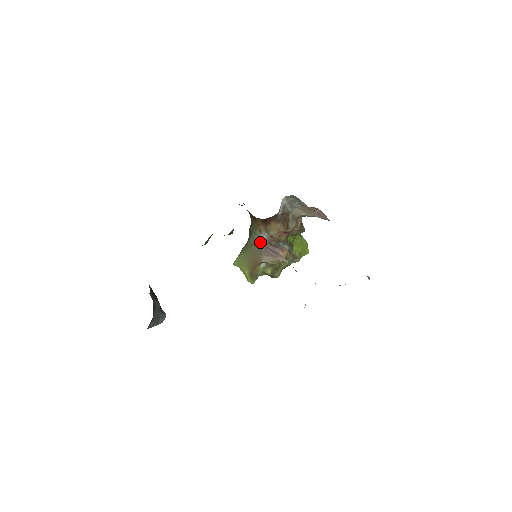
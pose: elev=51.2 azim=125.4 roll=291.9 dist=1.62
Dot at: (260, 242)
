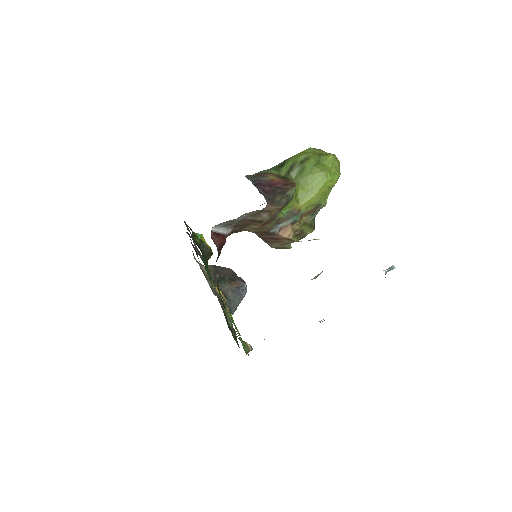
Dot at: occluded
